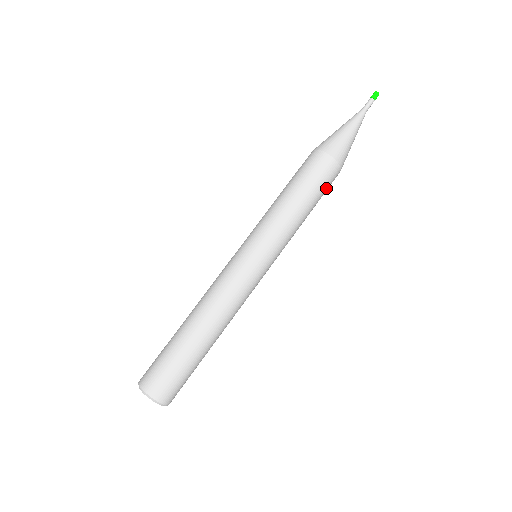
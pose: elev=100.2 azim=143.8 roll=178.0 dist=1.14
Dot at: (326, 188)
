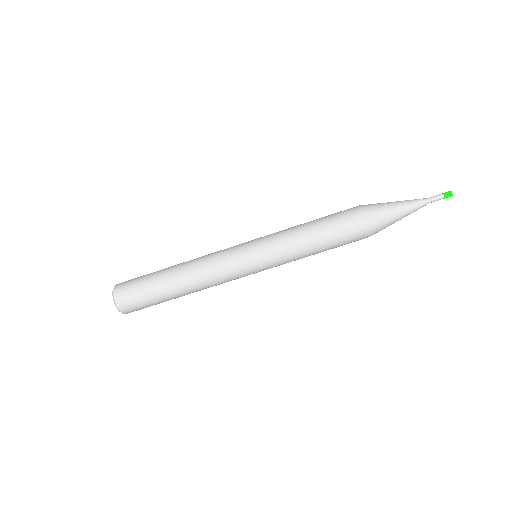
Dot at: occluded
